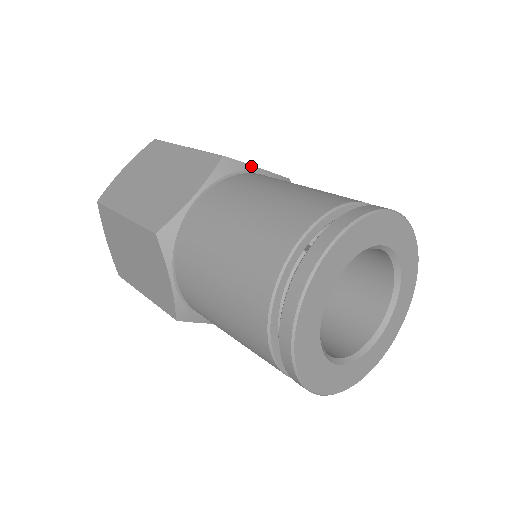
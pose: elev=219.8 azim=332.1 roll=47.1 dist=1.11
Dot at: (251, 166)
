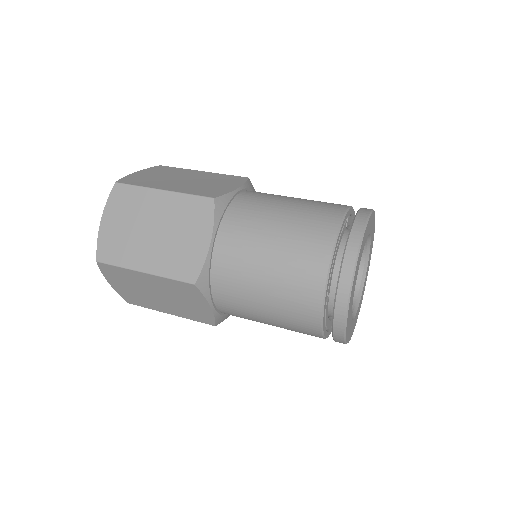
Dot at: occluded
